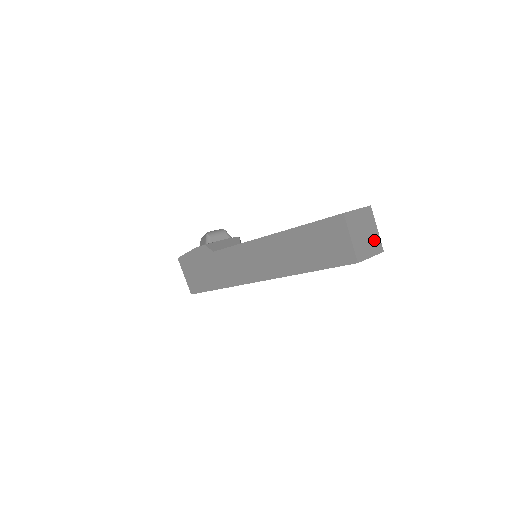
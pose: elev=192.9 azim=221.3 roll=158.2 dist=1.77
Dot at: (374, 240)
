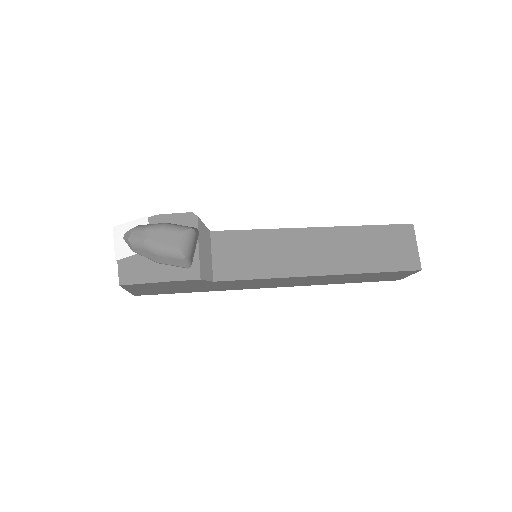
Dot at: occluded
